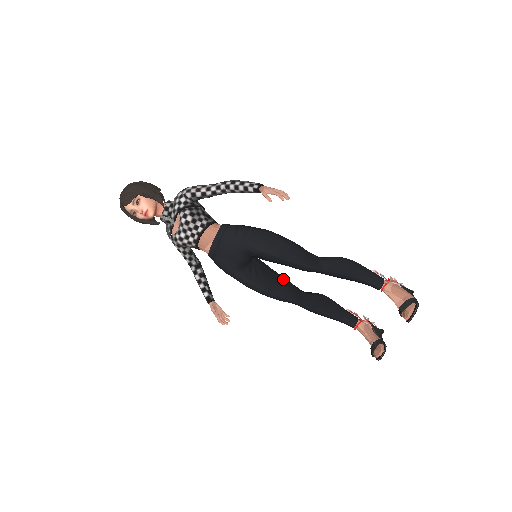
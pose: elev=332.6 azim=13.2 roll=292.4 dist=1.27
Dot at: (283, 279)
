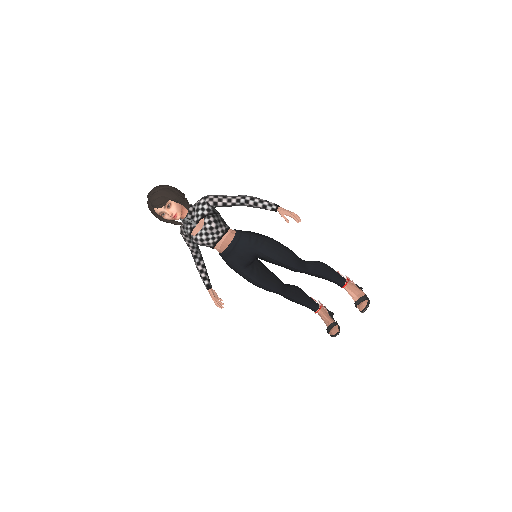
Dot at: (274, 275)
